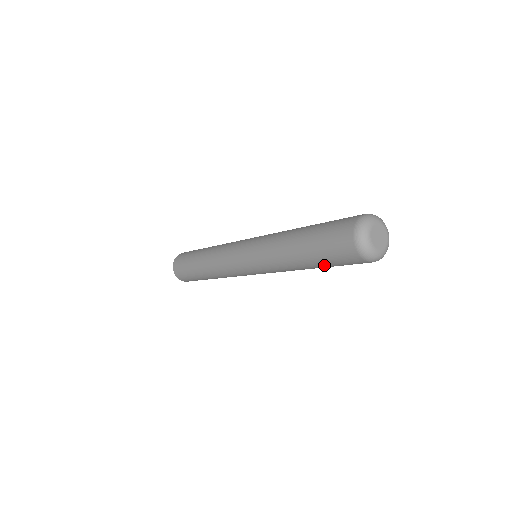
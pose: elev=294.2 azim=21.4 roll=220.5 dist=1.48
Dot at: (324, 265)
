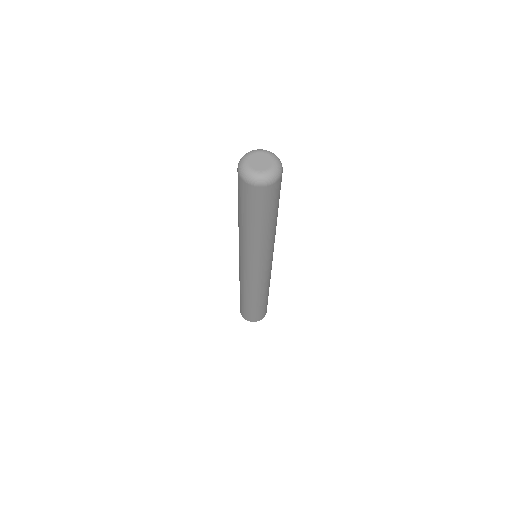
Dot at: (244, 212)
